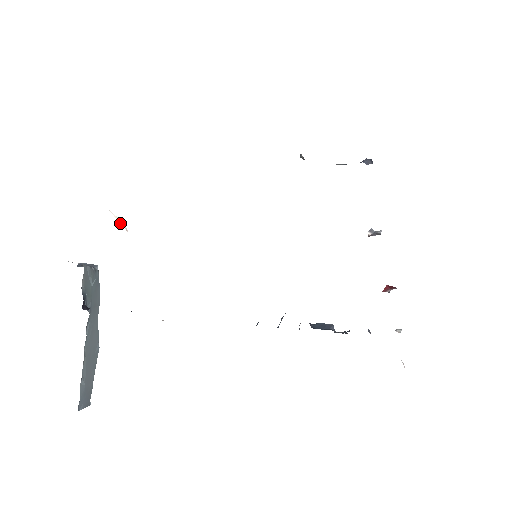
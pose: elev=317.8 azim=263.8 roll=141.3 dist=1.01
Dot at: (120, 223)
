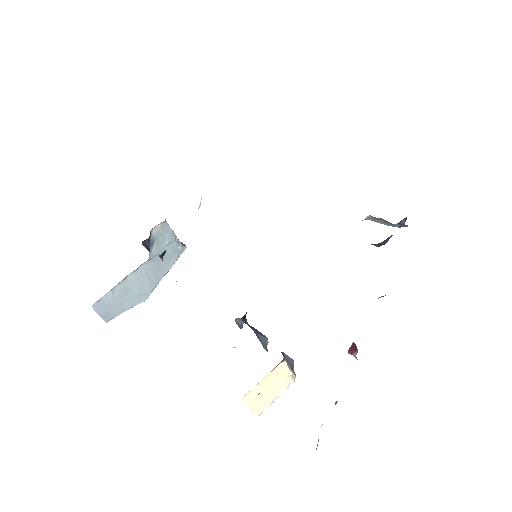
Dot at: (200, 204)
